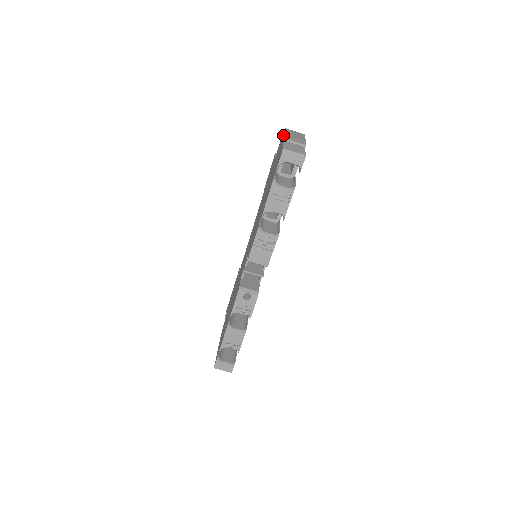
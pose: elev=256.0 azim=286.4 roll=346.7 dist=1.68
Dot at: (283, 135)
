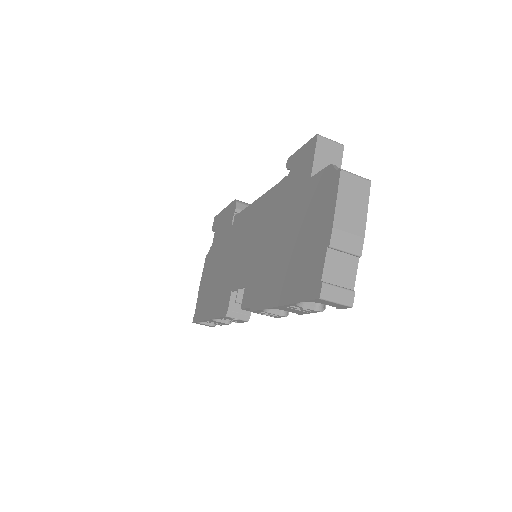
Dot at: (332, 198)
